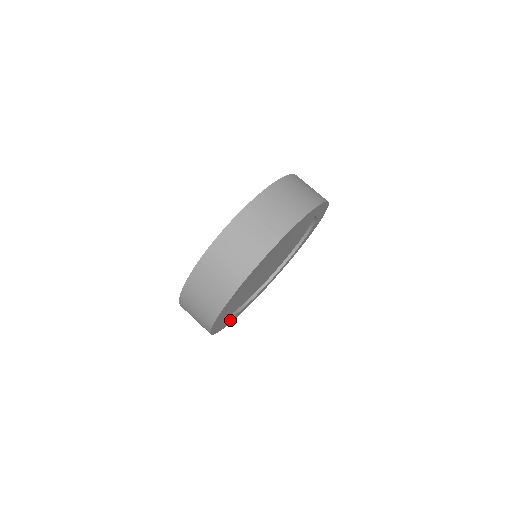
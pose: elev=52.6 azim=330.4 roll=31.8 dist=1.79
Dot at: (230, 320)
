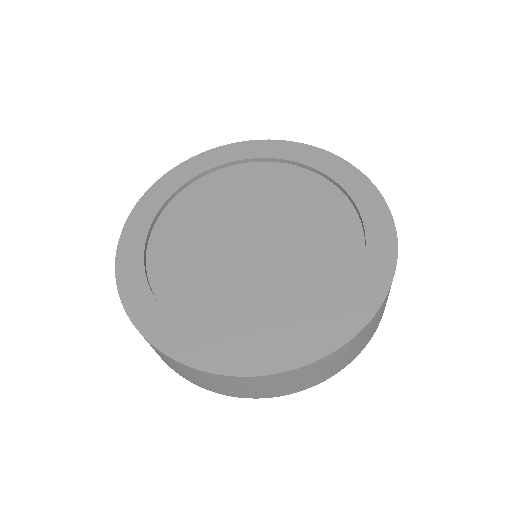
Dot at: occluded
